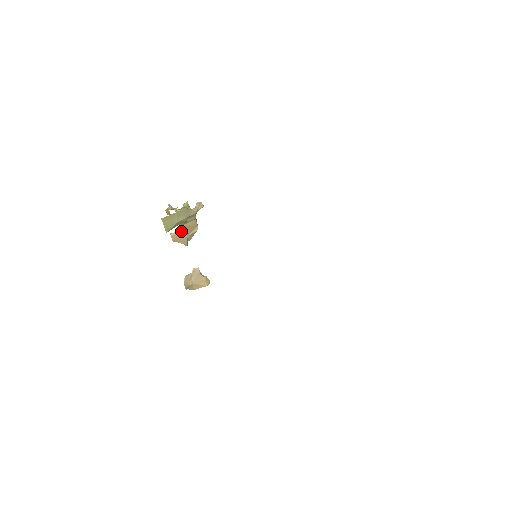
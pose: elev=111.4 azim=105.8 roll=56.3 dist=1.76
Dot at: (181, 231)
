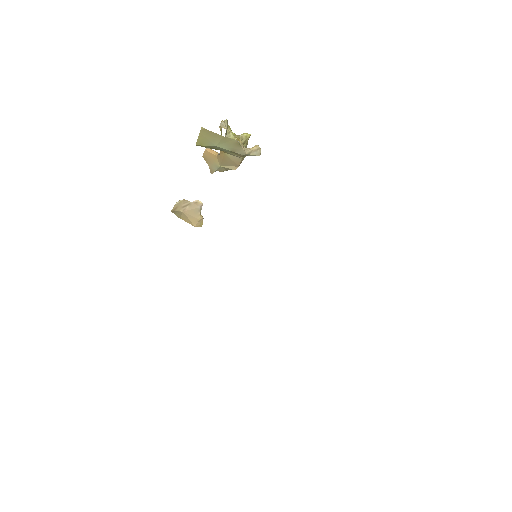
Dot at: (218, 155)
